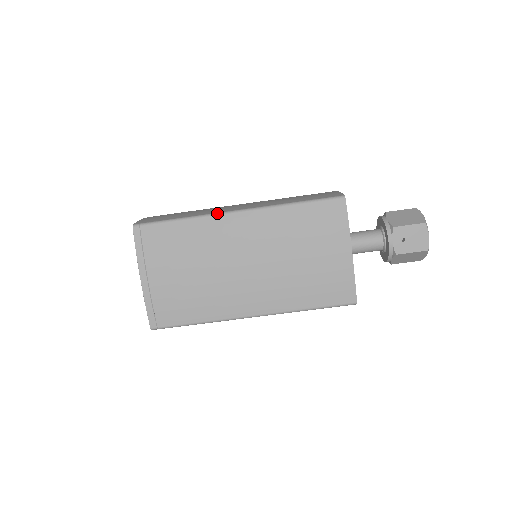
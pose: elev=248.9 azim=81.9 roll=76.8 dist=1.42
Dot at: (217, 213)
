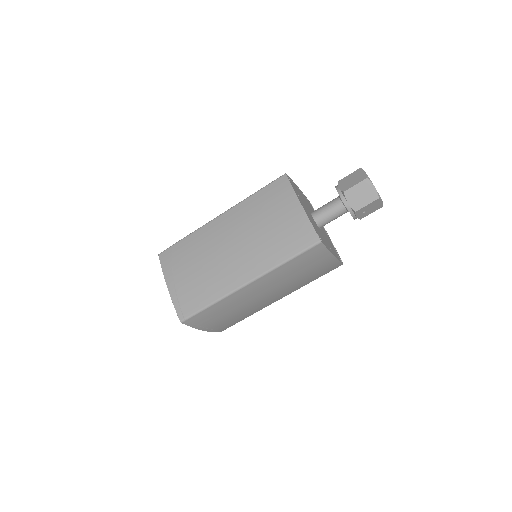
Dot at: (234, 291)
